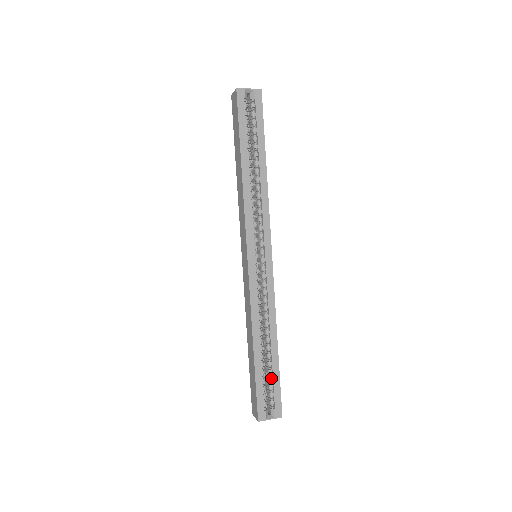
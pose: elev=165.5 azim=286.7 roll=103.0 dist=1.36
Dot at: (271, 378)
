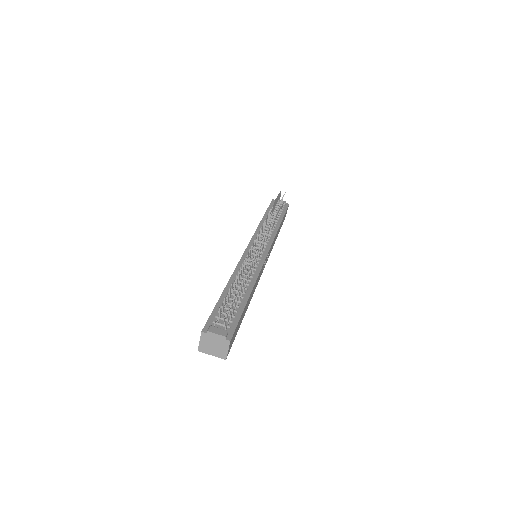
Dot at: occluded
